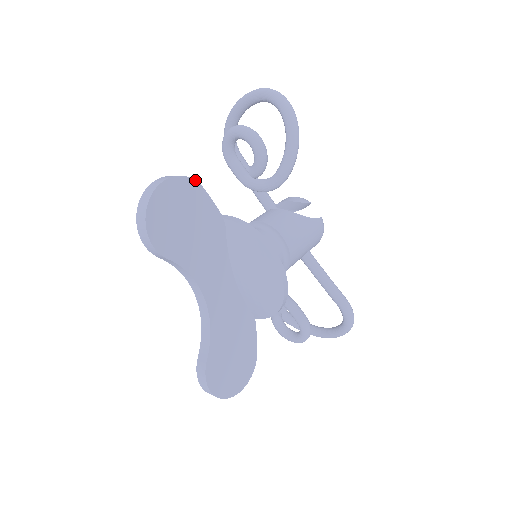
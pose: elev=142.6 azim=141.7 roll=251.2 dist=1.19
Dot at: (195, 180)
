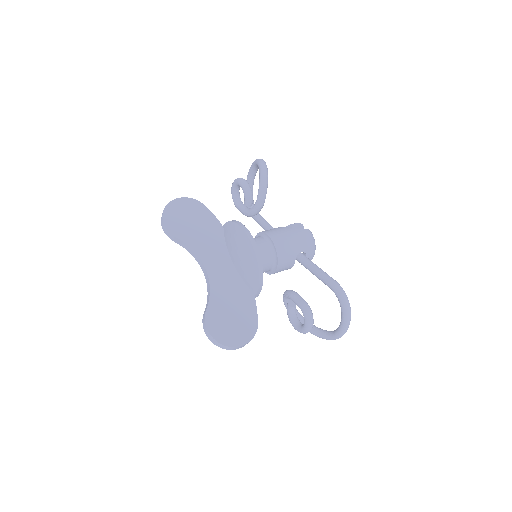
Dot at: (199, 201)
